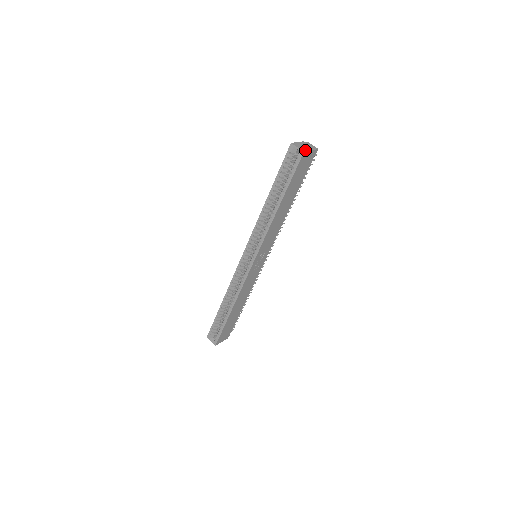
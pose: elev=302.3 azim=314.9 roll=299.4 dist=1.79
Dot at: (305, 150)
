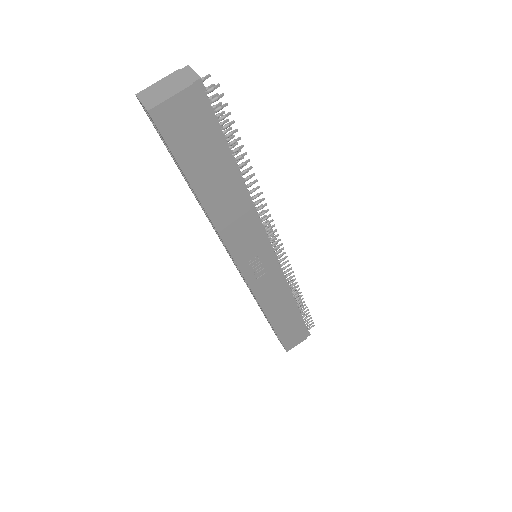
Dot at: (155, 103)
